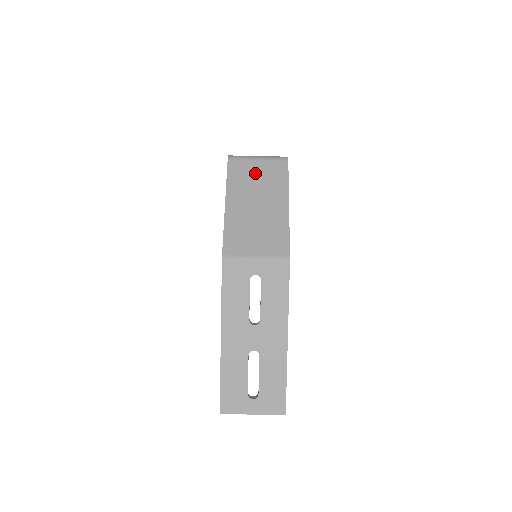
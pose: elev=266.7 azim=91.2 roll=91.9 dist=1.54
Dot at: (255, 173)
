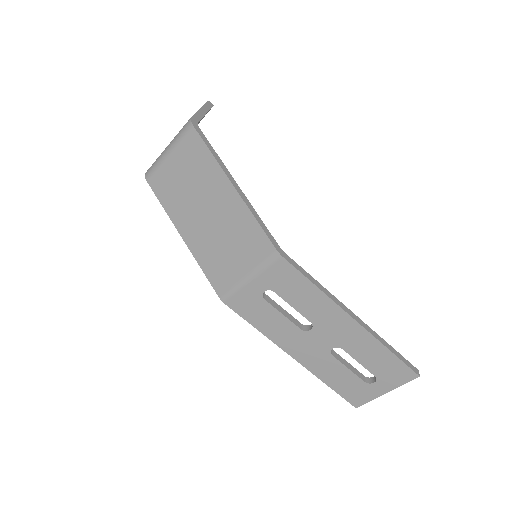
Dot at: (178, 174)
